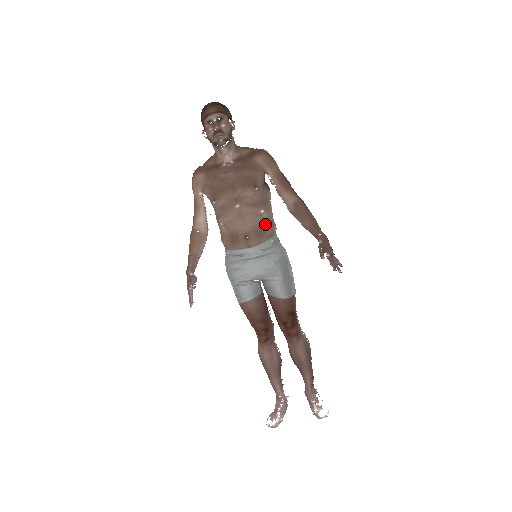
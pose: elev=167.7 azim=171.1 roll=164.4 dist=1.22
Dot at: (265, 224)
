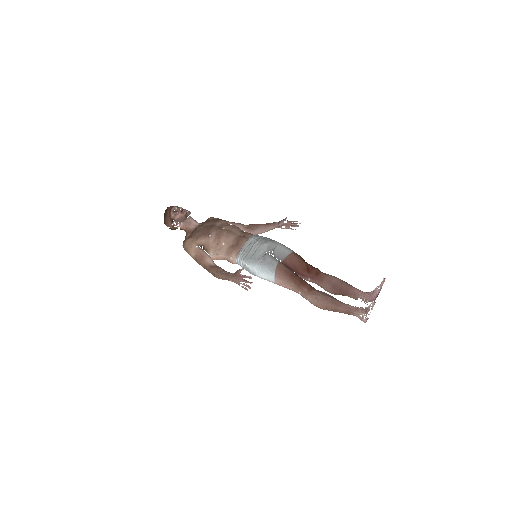
Dot at: (245, 232)
